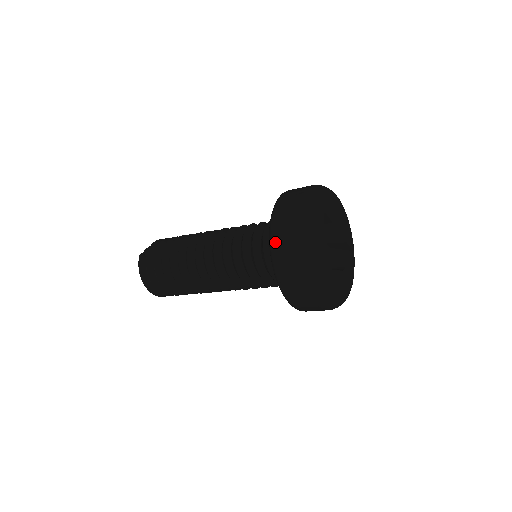
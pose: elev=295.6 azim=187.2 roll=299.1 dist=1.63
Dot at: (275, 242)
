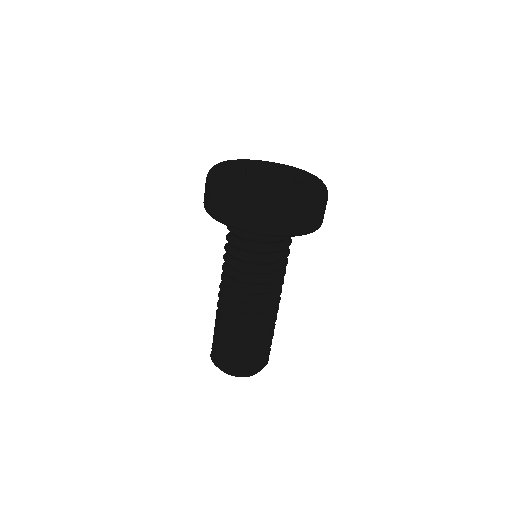
Dot at: occluded
